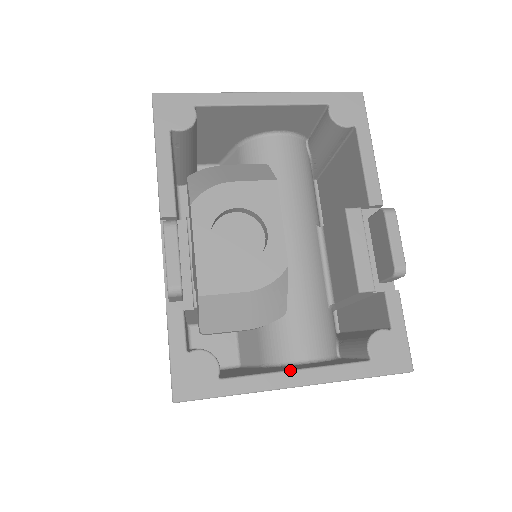
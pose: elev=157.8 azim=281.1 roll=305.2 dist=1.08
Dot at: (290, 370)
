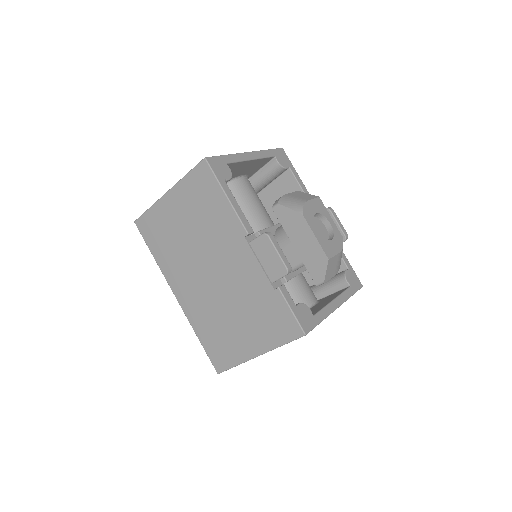
Dot at: (332, 301)
